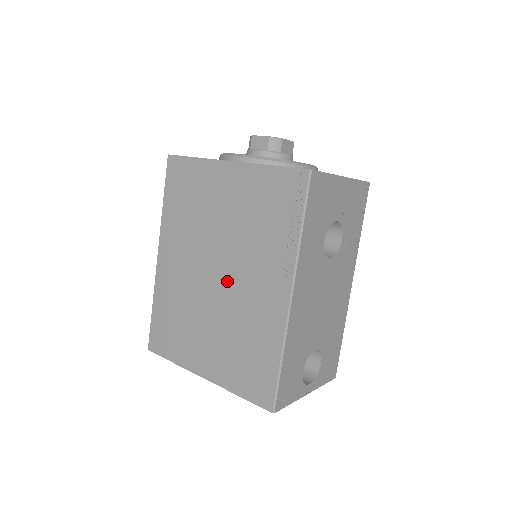
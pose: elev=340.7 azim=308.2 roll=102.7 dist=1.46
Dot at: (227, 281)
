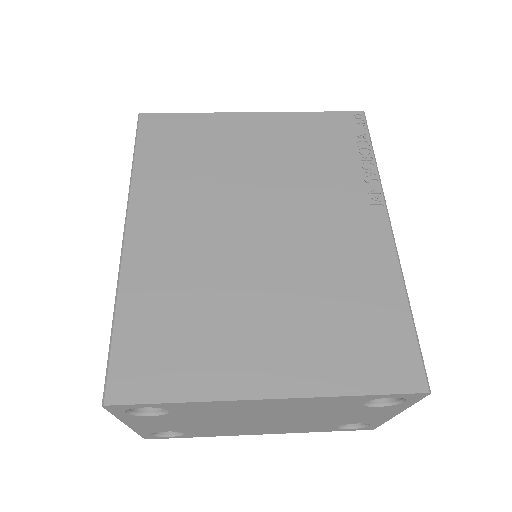
Dot at: (283, 233)
